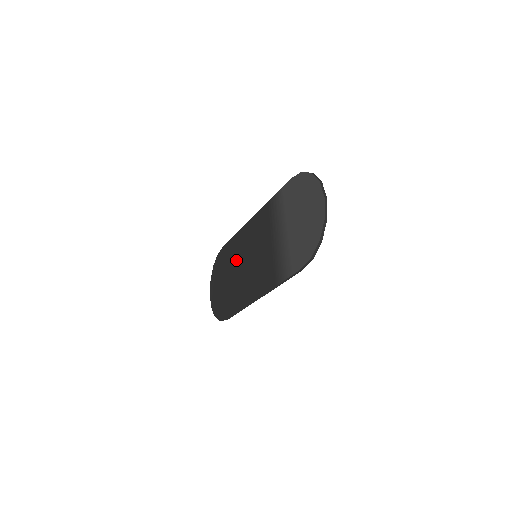
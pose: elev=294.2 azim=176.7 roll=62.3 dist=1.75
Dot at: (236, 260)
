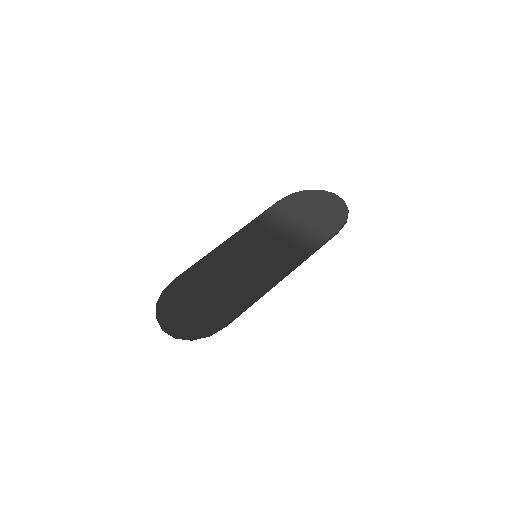
Dot at: (217, 274)
